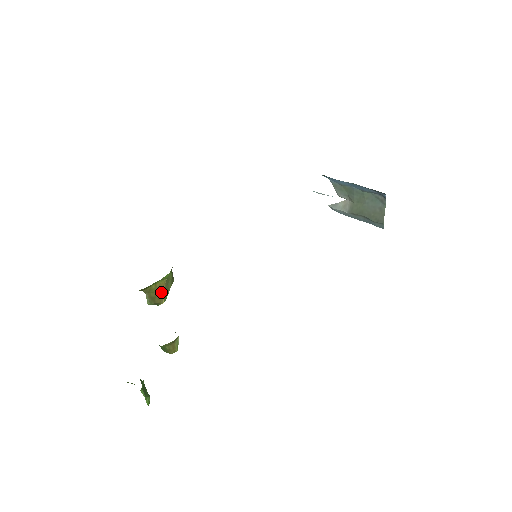
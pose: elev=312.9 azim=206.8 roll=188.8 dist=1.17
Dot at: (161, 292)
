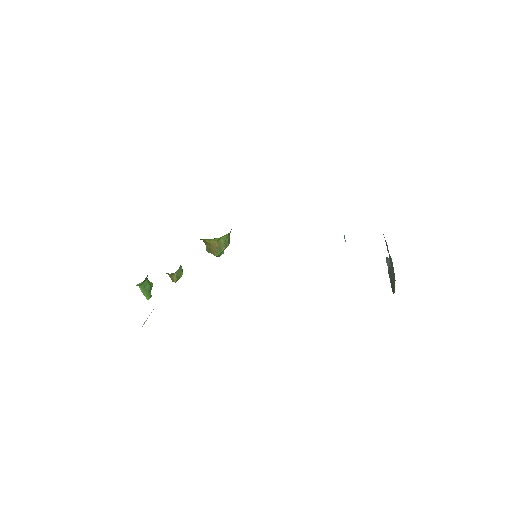
Dot at: (215, 248)
